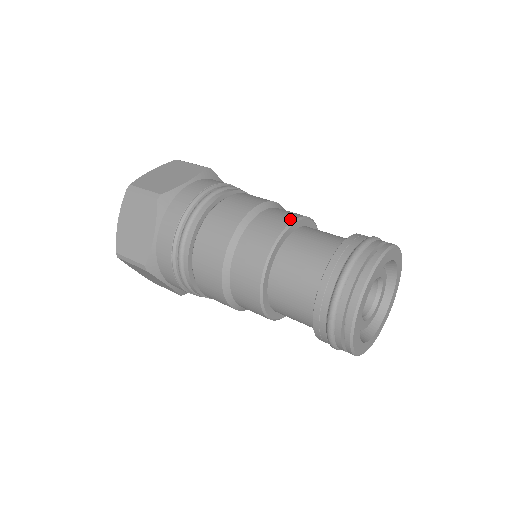
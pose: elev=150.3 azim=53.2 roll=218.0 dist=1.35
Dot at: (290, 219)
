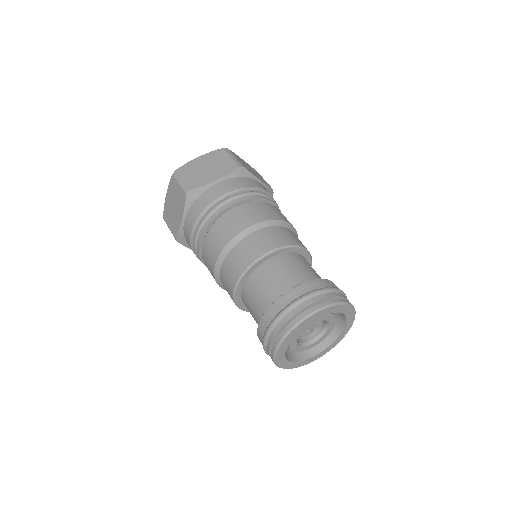
Dot at: (271, 248)
